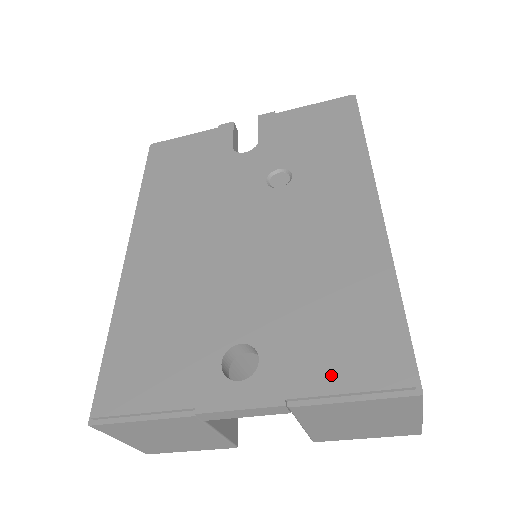
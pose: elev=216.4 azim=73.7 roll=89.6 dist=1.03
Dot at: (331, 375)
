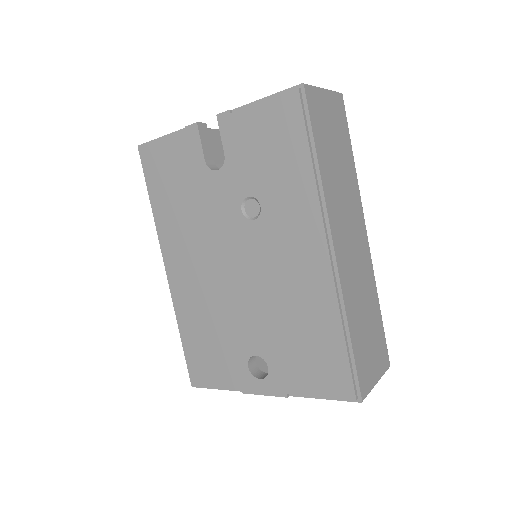
Dot at: (309, 385)
